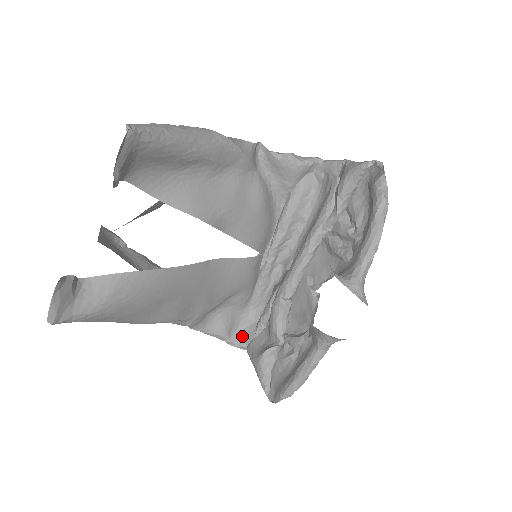
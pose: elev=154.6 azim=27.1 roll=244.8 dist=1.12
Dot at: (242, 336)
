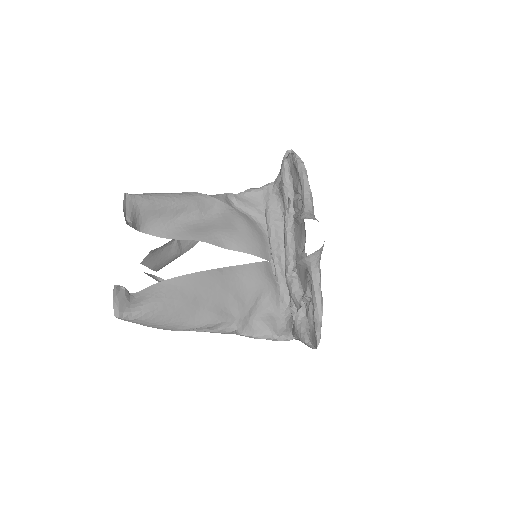
Dot at: (286, 330)
